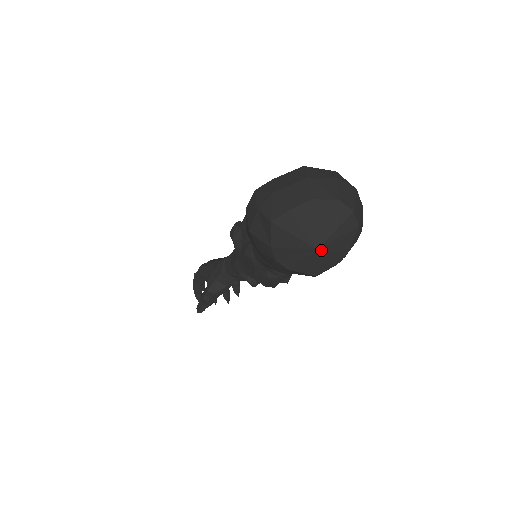
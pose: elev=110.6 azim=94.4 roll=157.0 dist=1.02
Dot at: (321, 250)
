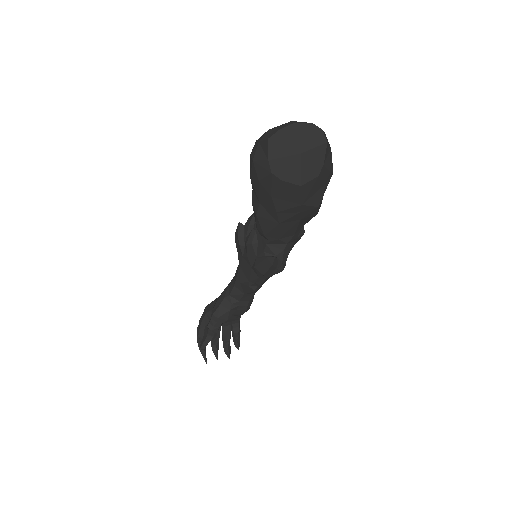
Dot at: (303, 155)
